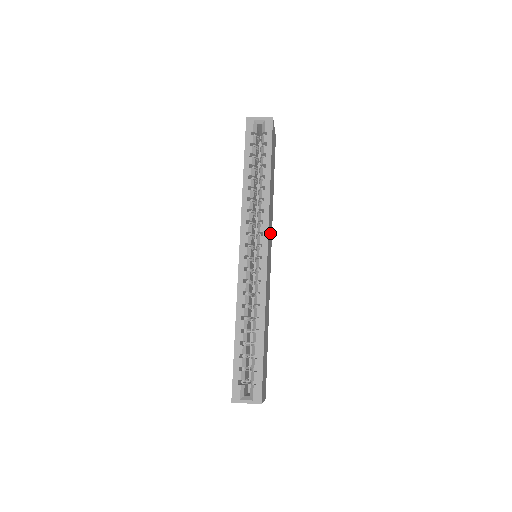
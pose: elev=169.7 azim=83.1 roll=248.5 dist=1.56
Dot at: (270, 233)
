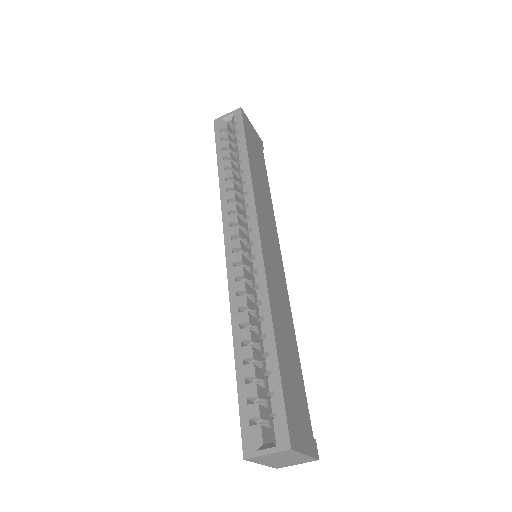
Dot at: (268, 224)
